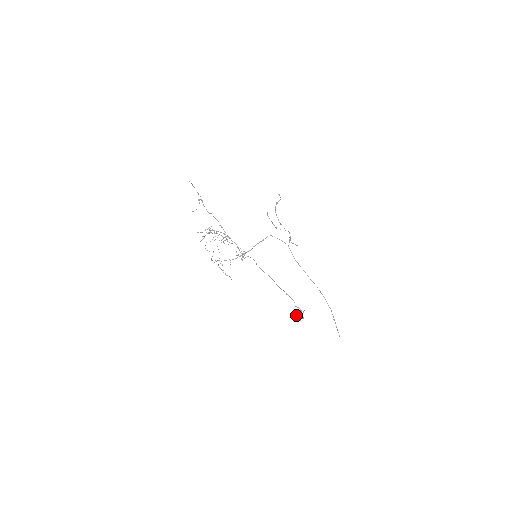
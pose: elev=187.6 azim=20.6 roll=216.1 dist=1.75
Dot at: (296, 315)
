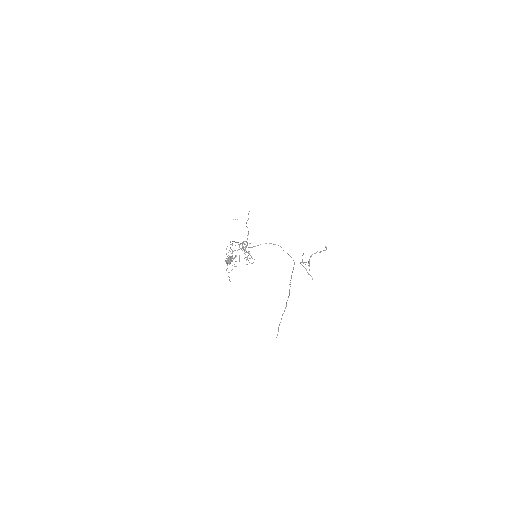
Dot at: occluded
